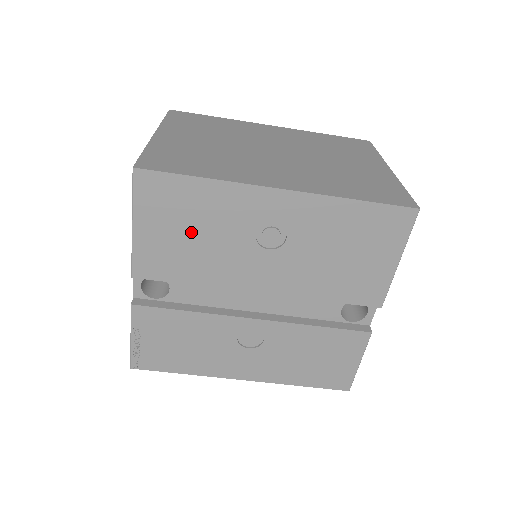
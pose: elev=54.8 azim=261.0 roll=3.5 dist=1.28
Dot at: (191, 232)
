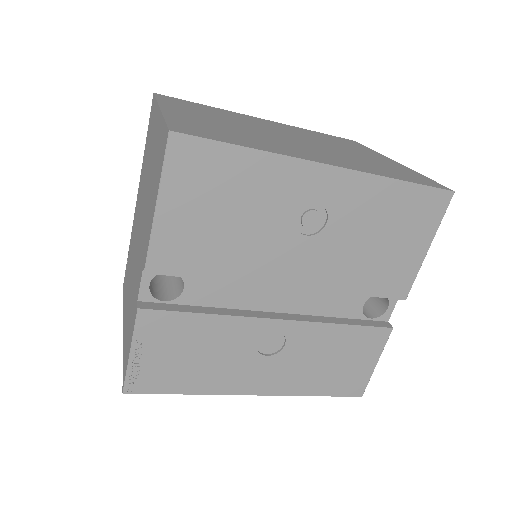
Dot at: (225, 214)
